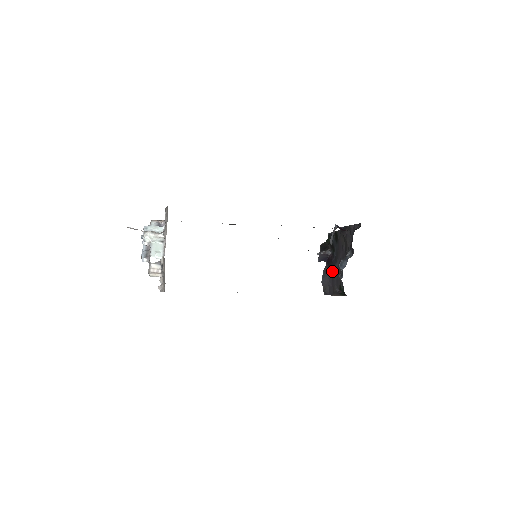
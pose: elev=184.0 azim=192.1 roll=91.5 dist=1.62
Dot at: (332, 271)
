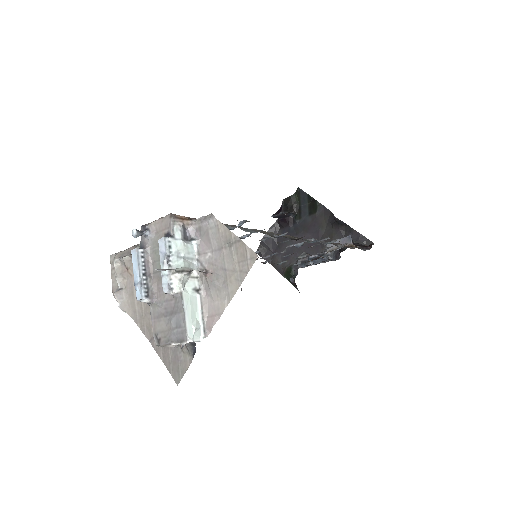
Dot at: (284, 238)
